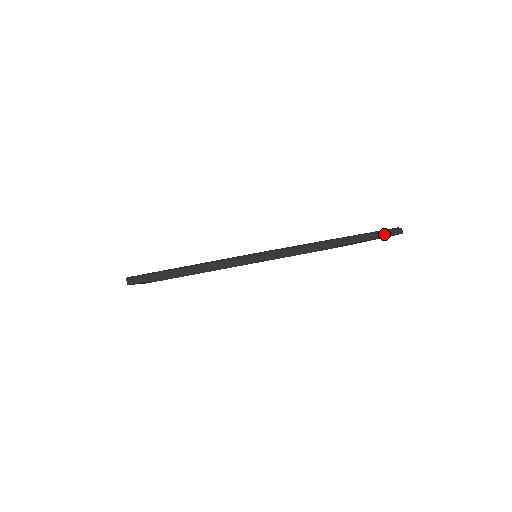
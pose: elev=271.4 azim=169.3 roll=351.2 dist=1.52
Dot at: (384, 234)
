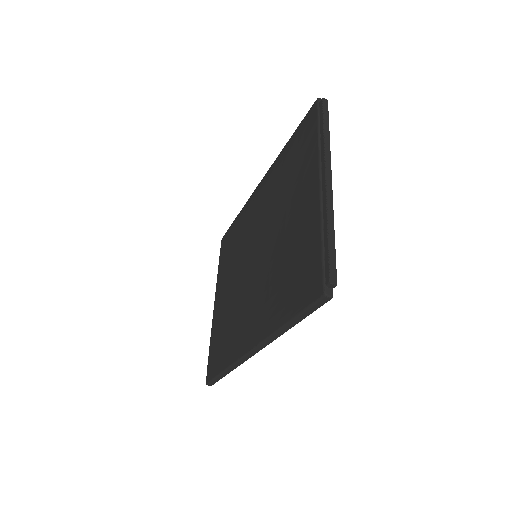
Dot at: (316, 307)
